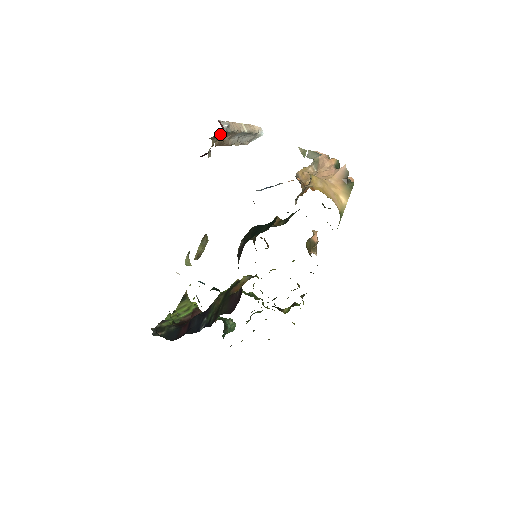
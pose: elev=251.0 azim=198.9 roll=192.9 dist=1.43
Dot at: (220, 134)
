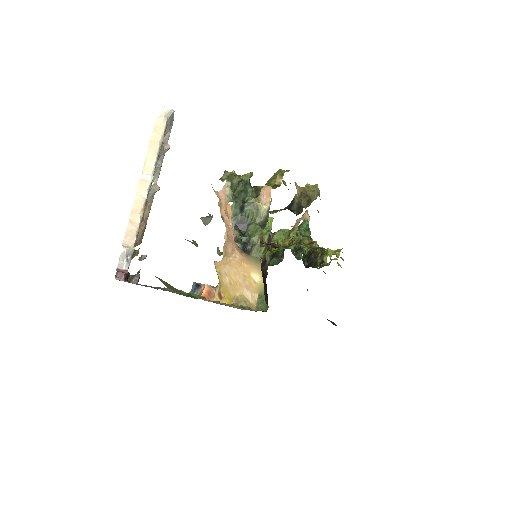
Dot at: (130, 262)
